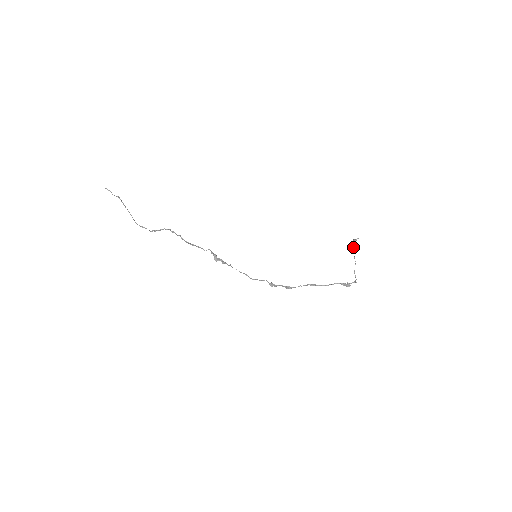
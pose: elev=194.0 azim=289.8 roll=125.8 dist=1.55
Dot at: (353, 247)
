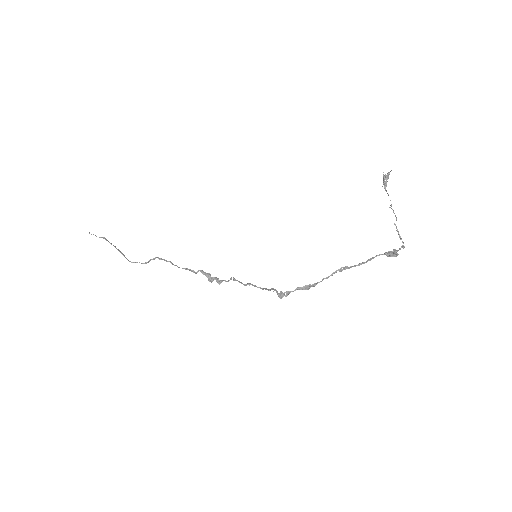
Dot at: (385, 190)
